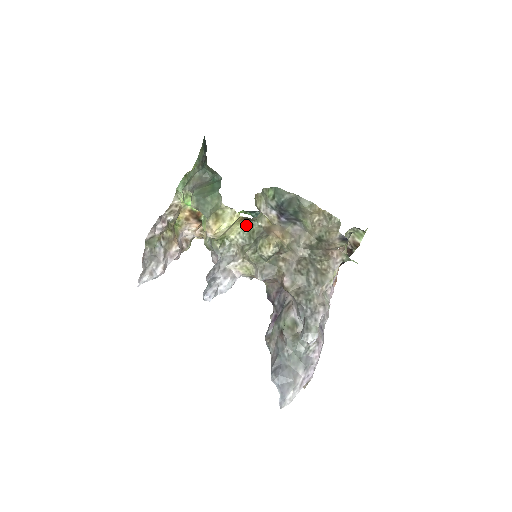
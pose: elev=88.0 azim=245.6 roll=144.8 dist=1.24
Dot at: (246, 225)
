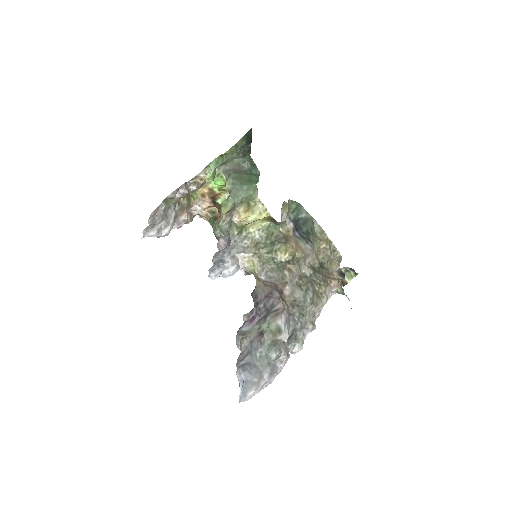
Dot at: (268, 225)
